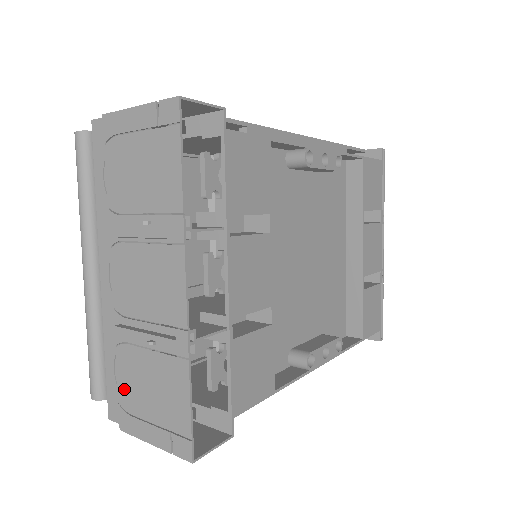
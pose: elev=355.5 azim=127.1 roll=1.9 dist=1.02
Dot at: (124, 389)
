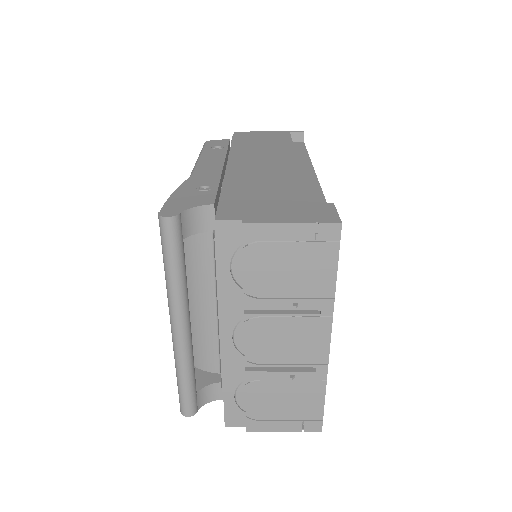
Dot at: (254, 407)
